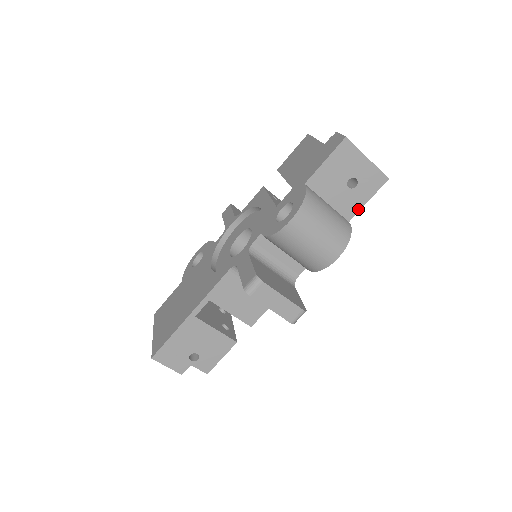
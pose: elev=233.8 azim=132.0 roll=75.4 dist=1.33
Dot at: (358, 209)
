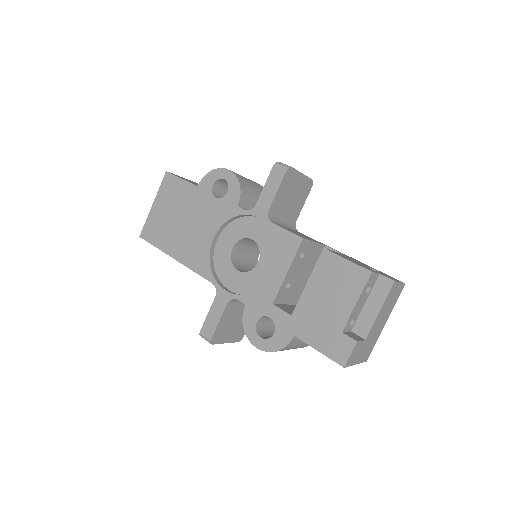
Dot at: occluded
